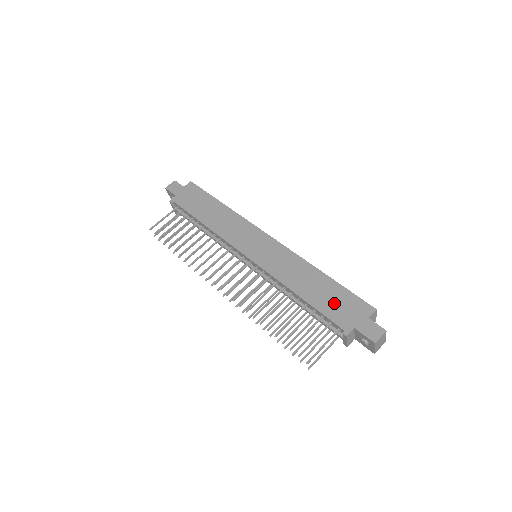
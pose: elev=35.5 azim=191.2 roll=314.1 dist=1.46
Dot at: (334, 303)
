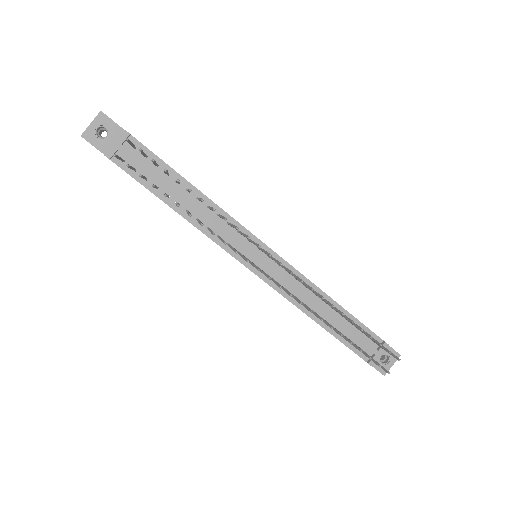
Dot at: occluded
